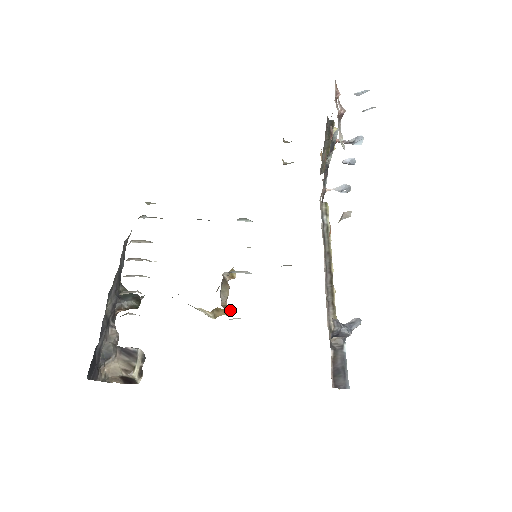
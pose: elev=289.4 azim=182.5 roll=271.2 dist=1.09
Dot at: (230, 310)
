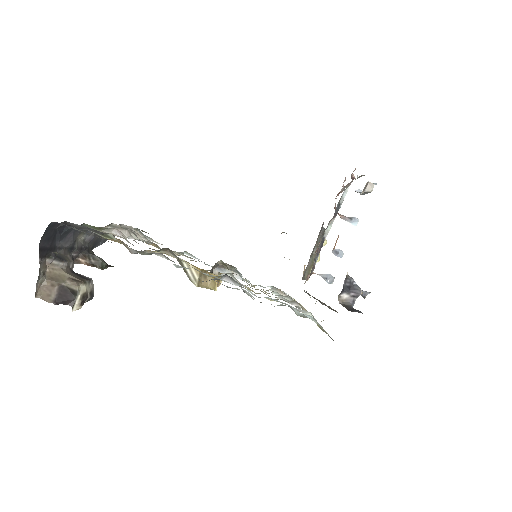
Dot at: (216, 287)
